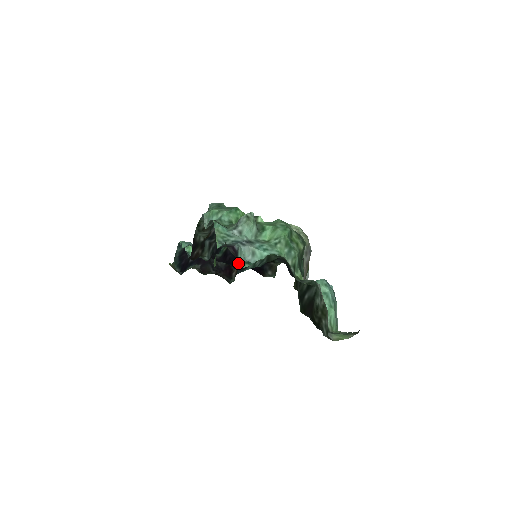
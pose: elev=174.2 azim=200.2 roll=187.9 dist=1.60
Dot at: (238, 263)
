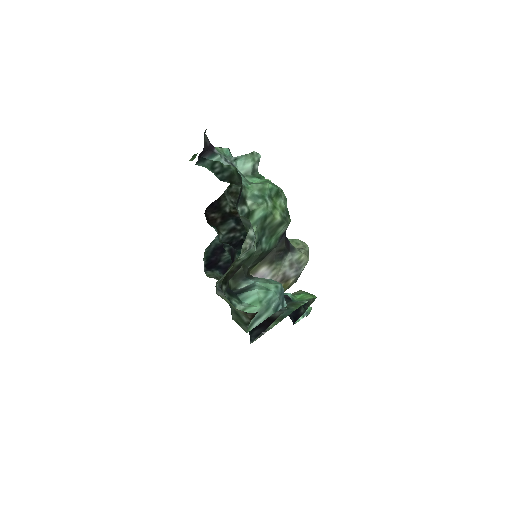
Dot at: (202, 152)
